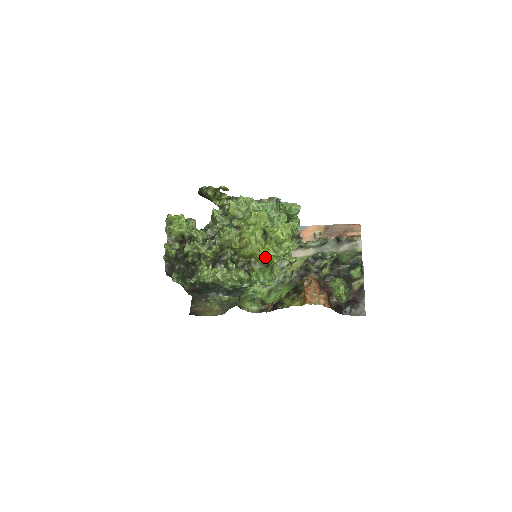
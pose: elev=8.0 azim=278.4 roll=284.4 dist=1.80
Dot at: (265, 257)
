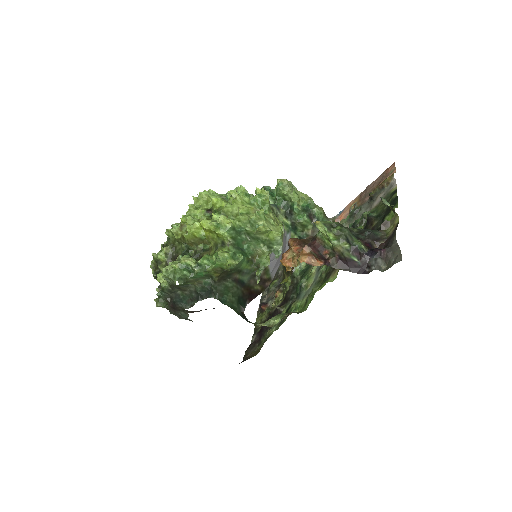
Dot at: (211, 234)
